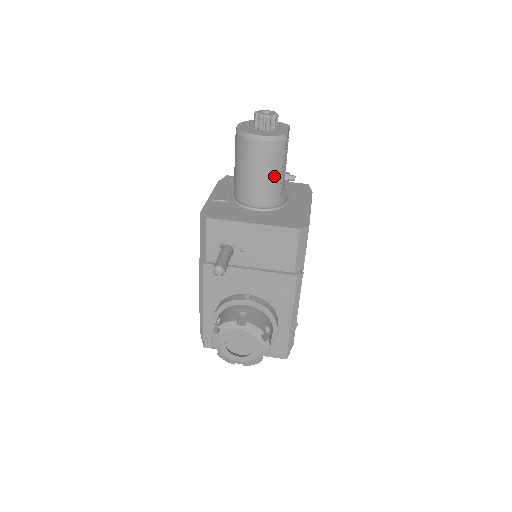
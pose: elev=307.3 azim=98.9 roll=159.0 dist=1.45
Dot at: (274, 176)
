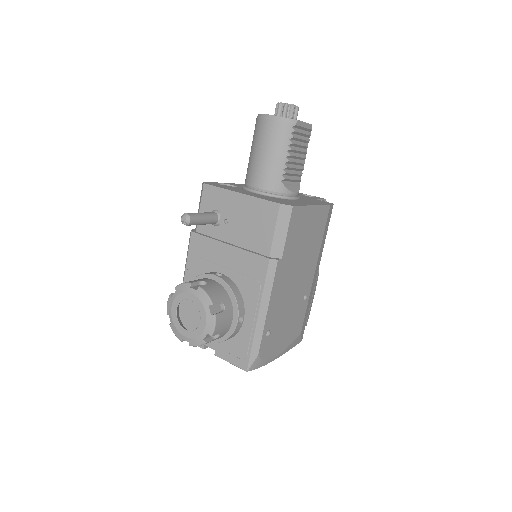
Dot at: (277, 158)
